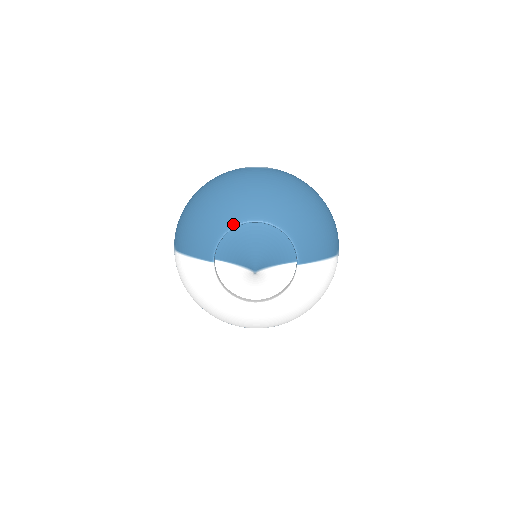
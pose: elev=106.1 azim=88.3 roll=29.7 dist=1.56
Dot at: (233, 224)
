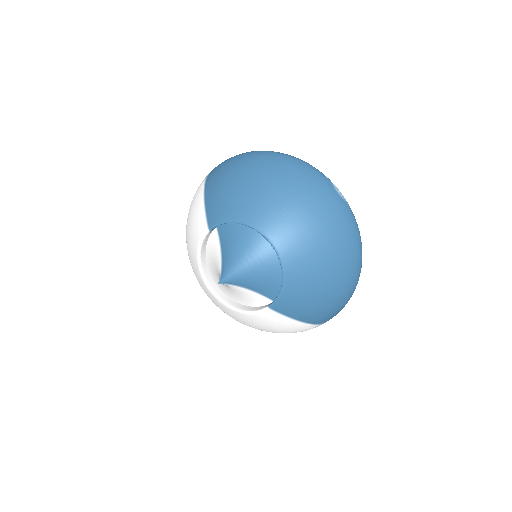
Dot at: (252, 223)
